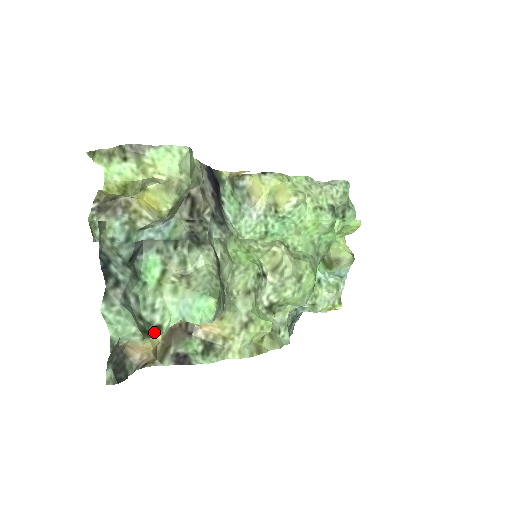
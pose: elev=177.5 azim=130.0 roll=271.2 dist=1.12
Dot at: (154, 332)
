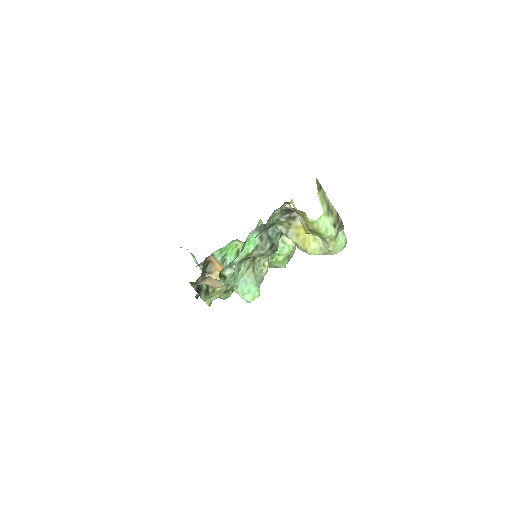
Dot at: (221, 278)
